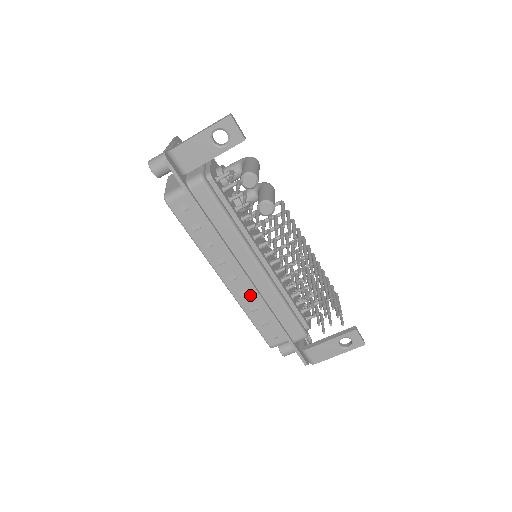
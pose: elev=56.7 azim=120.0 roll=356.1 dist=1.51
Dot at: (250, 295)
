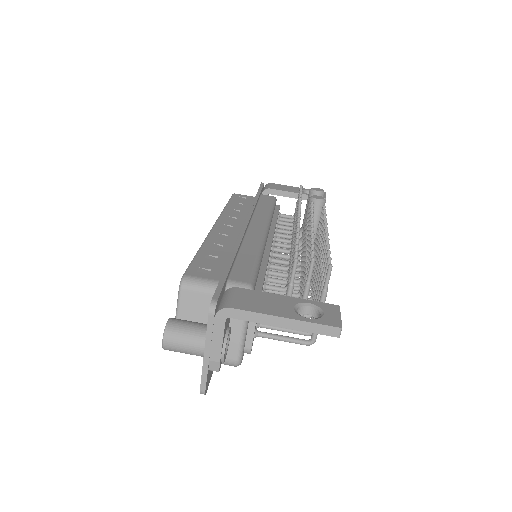
Dot at: (228, 239)
